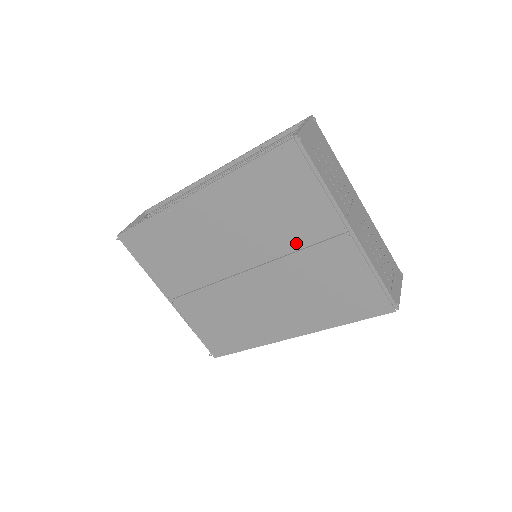
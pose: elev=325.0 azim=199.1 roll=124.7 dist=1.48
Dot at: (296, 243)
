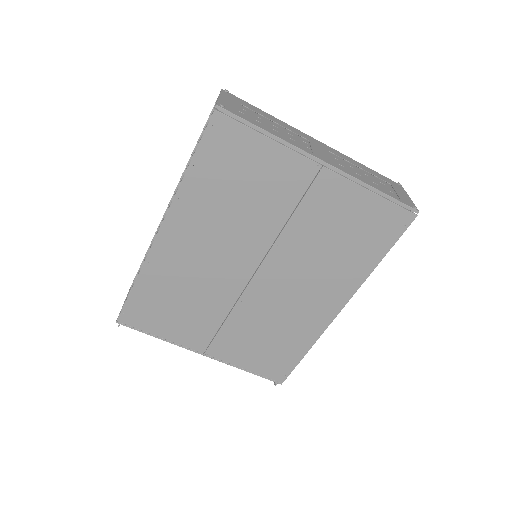
Dot at: (283, 212)
